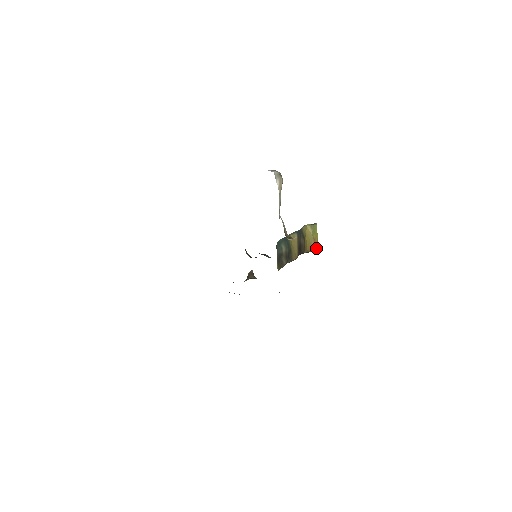
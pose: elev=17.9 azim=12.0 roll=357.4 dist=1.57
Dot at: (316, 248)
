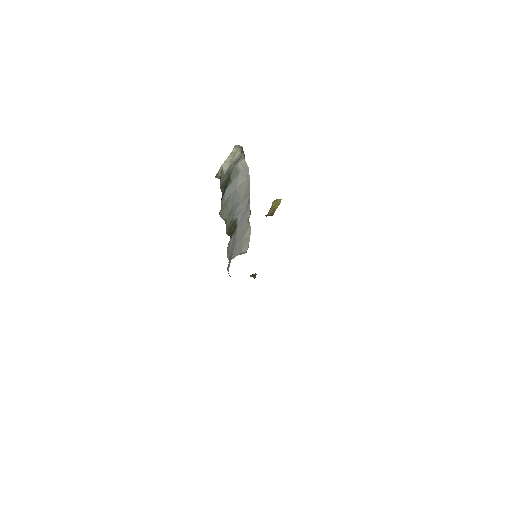
Dot at: (271, 214)
